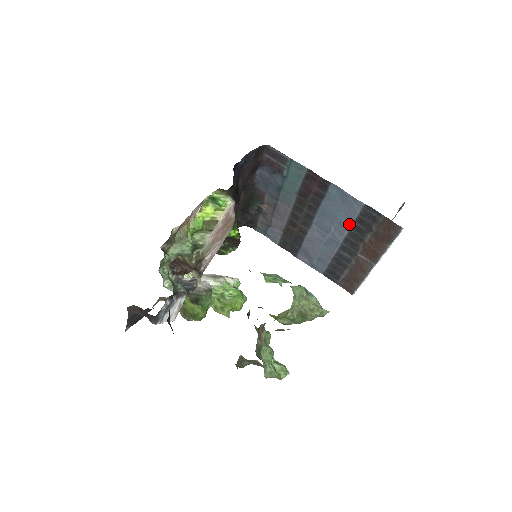
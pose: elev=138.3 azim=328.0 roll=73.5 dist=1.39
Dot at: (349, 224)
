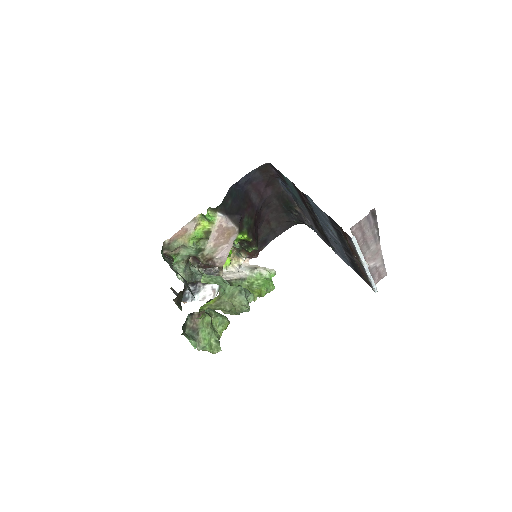
Dot at: (332, 229)
